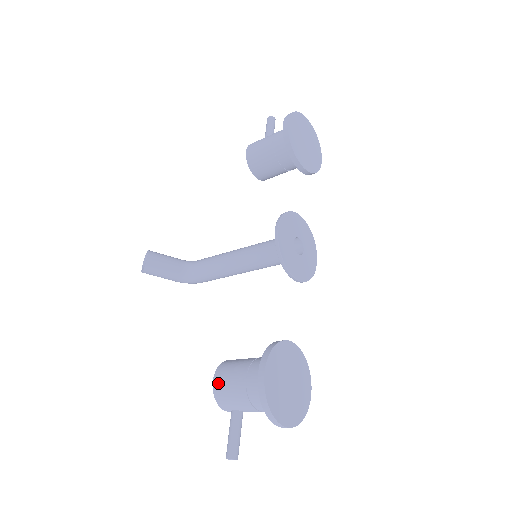
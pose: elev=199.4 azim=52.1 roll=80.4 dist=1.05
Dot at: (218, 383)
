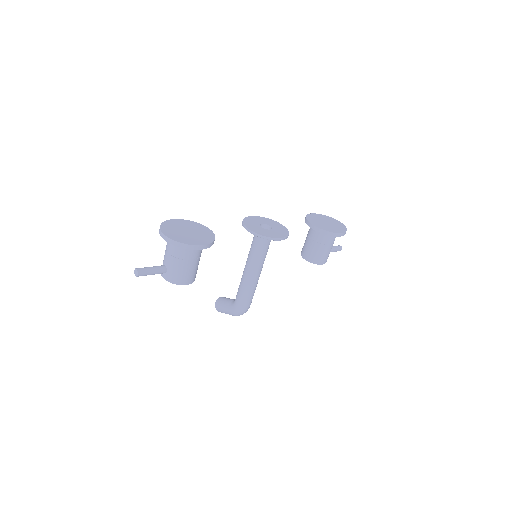
Dot at: occluded
